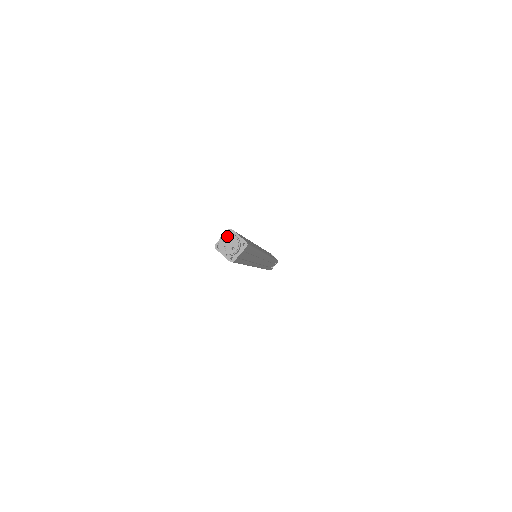
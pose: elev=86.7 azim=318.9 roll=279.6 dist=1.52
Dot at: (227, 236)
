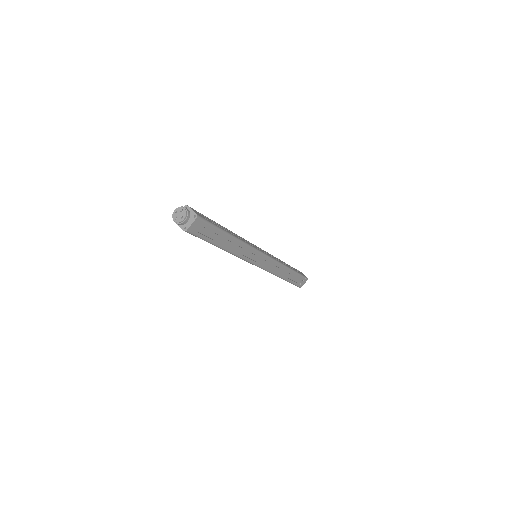
Dot at: (179, 208)
